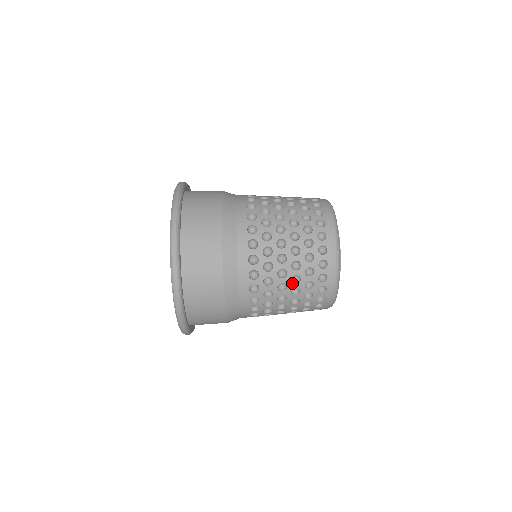
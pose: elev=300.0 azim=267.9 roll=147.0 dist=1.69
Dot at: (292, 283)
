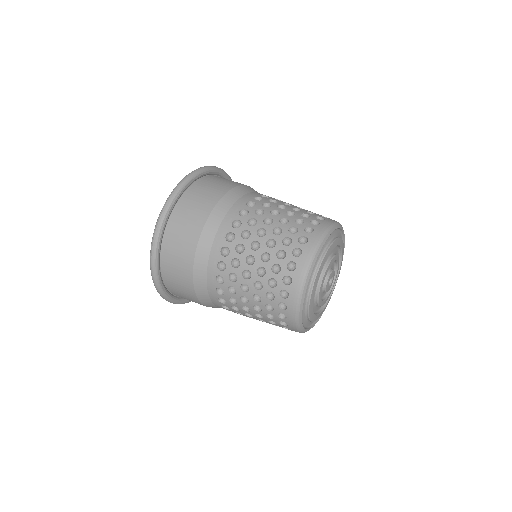
Dot at: (272, 233)
